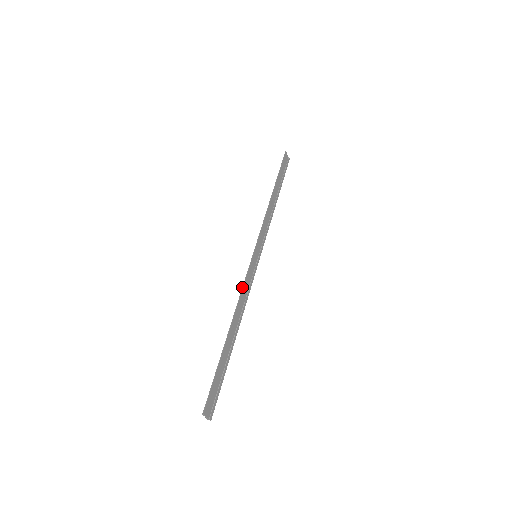
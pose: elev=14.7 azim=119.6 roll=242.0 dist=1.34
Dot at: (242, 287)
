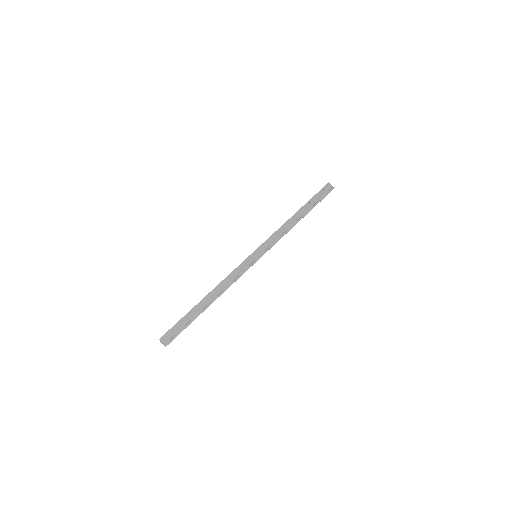
Dot at: (229, 274)
